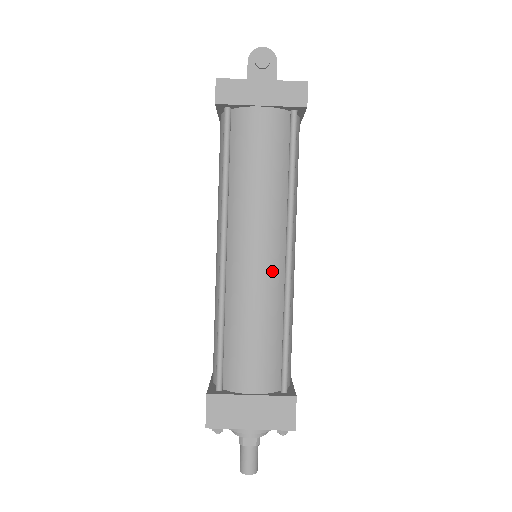
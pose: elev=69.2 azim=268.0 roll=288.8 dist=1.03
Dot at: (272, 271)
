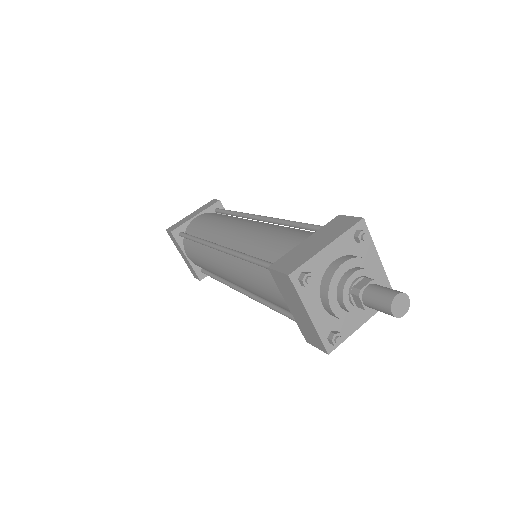
Dot at: (257, 223)
